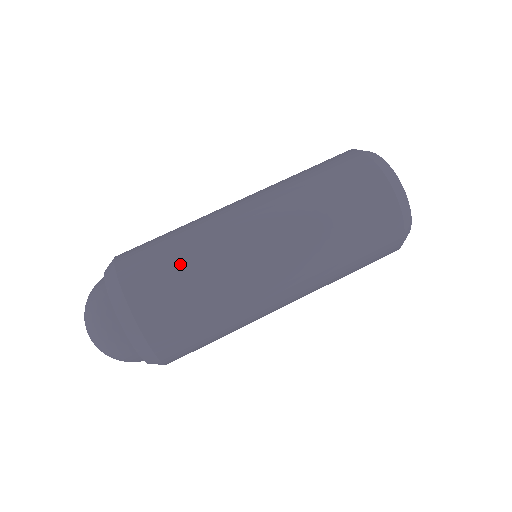
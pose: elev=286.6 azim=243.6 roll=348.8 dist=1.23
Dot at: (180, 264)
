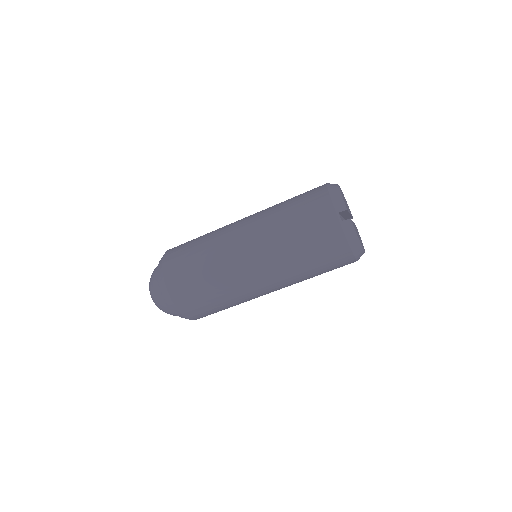
Dot at: (222, 308)
